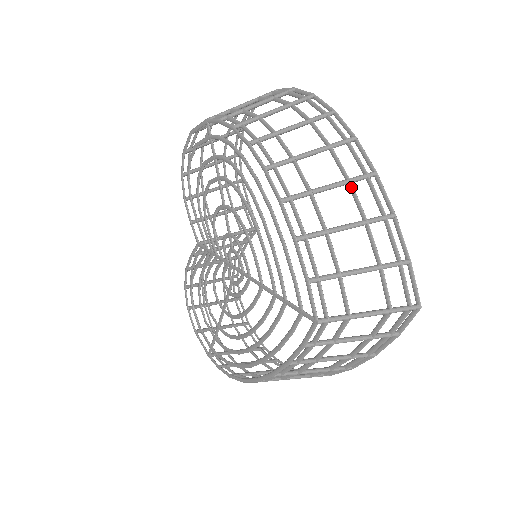
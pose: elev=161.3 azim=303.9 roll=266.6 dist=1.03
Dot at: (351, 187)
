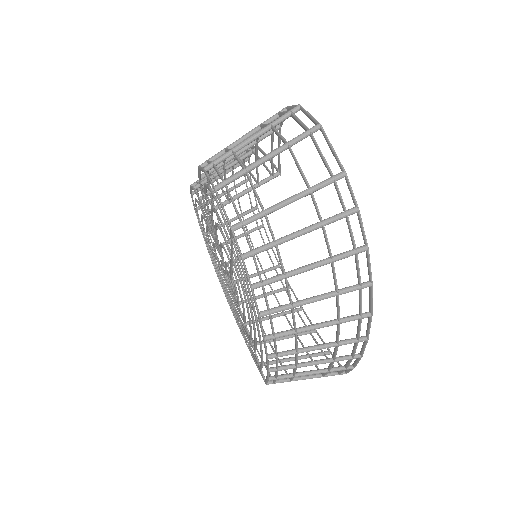
Dot at: (336, 347)
